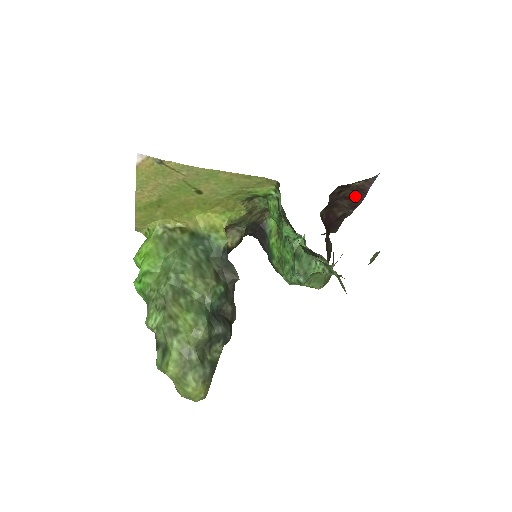
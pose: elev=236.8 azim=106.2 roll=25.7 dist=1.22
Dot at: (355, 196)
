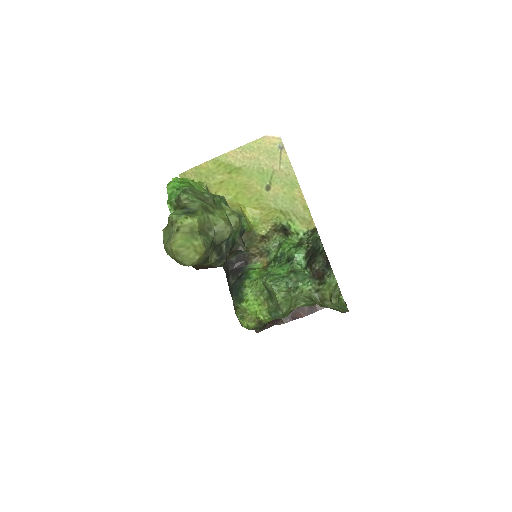
Dot at: (304, 309)
